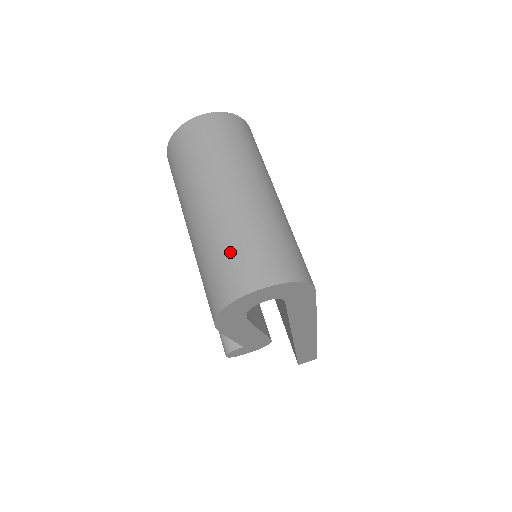
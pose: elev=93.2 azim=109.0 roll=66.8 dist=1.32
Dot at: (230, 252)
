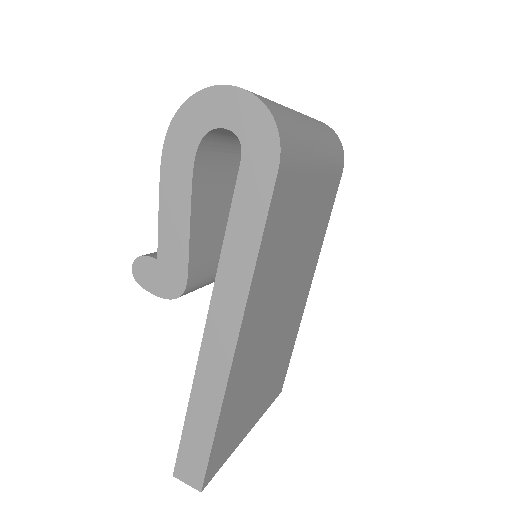
Dot at: occluded
